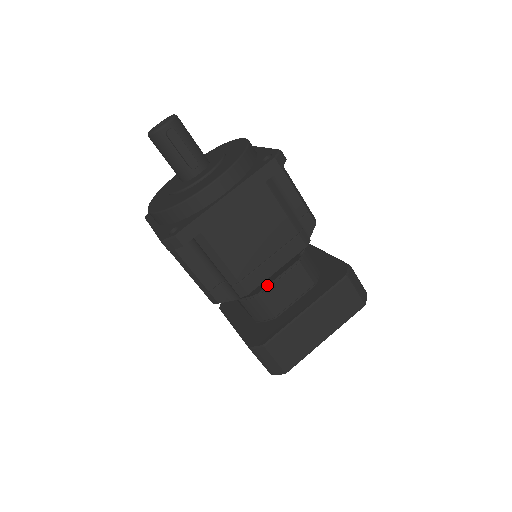
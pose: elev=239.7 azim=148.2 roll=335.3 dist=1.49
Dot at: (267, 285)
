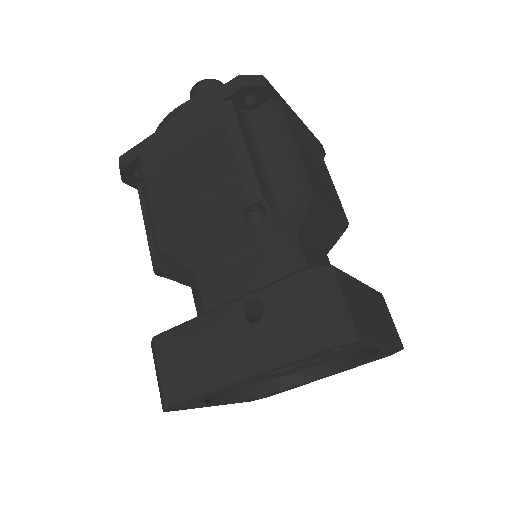
Dot at: (305, 240)
